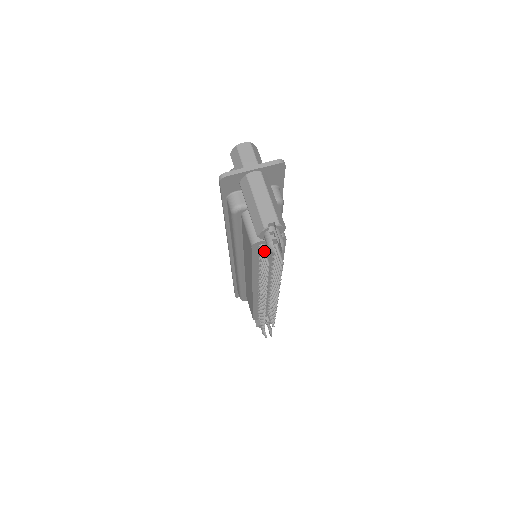
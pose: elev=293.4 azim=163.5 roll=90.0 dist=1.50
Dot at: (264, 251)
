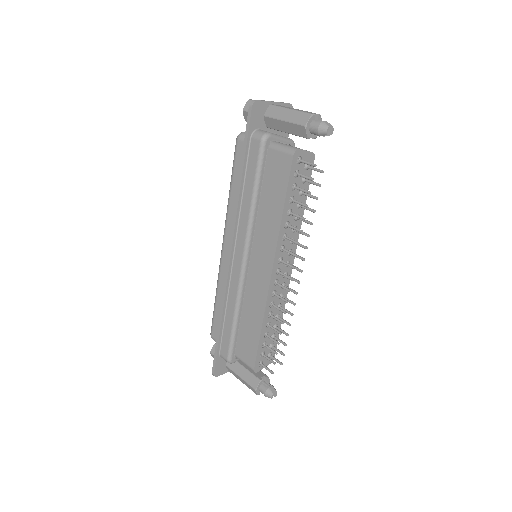
Dot at: (304, 160)
